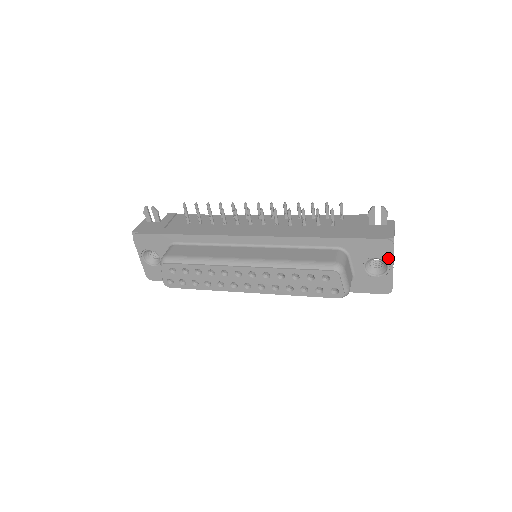
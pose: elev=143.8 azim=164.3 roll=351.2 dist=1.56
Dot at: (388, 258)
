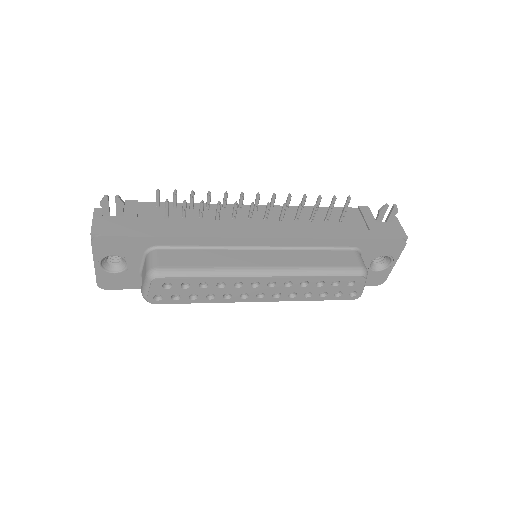
Dot at: (395, 255)
